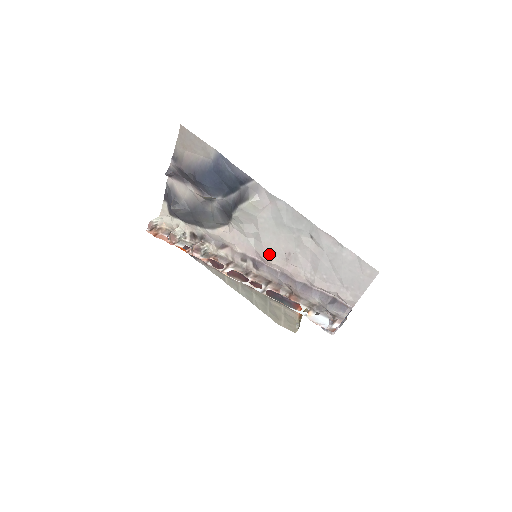
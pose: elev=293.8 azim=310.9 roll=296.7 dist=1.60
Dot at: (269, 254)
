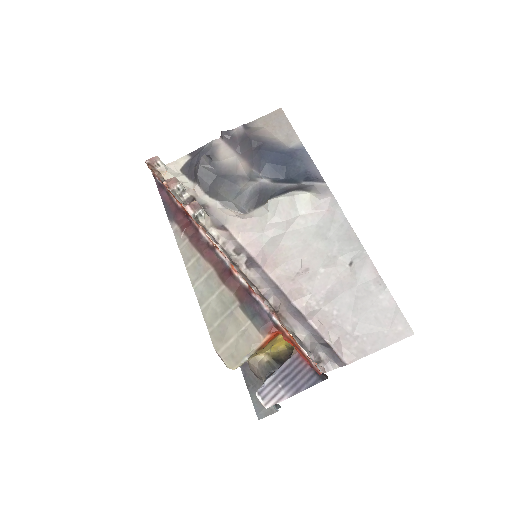
Dot at: (280, 258)
